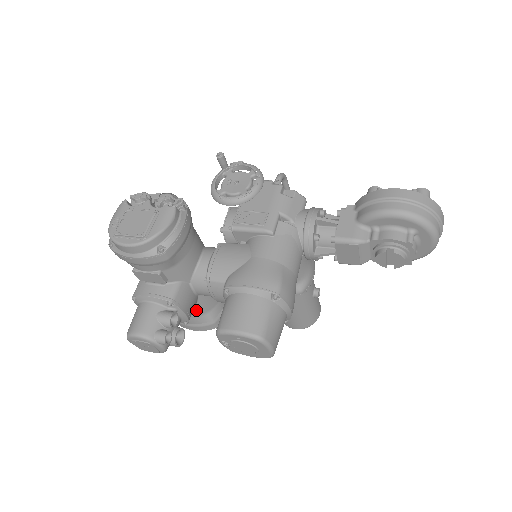
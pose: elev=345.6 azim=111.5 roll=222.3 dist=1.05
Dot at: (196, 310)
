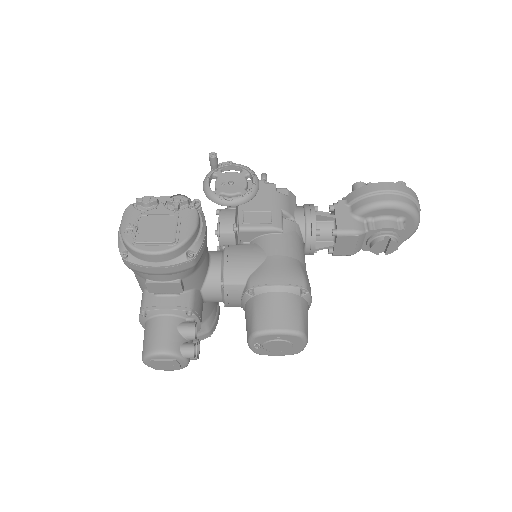
Dot at: occluded
